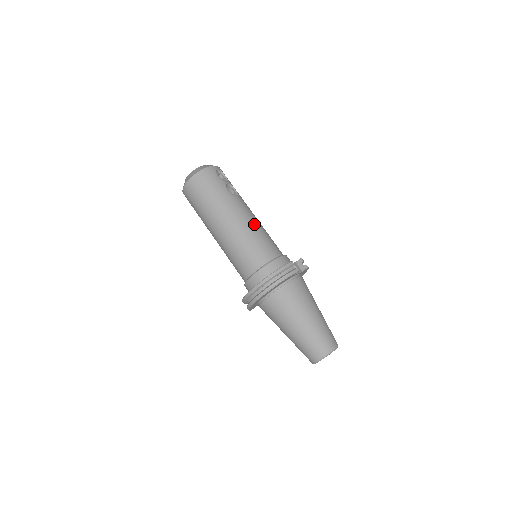
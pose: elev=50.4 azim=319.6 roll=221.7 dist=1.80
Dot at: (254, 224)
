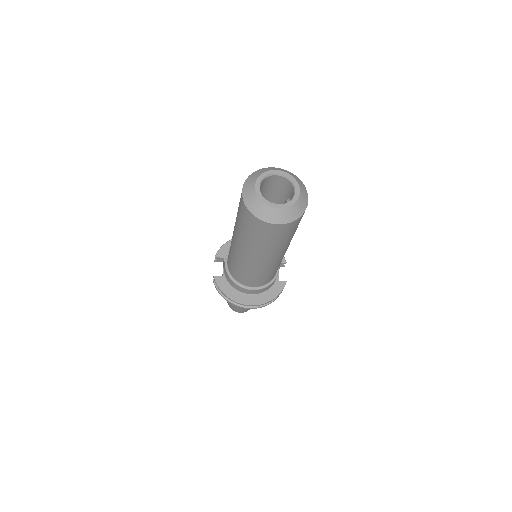
Dot at: occluded
